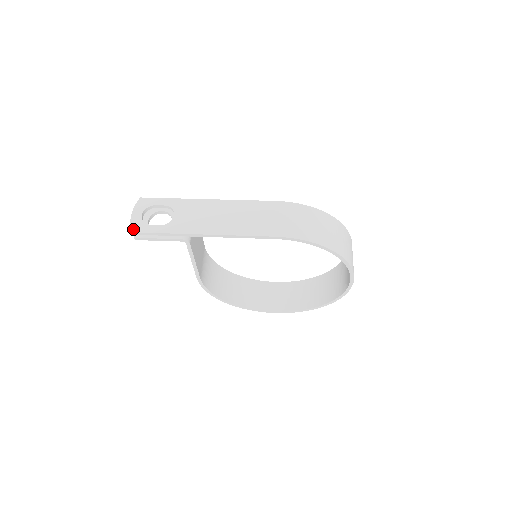
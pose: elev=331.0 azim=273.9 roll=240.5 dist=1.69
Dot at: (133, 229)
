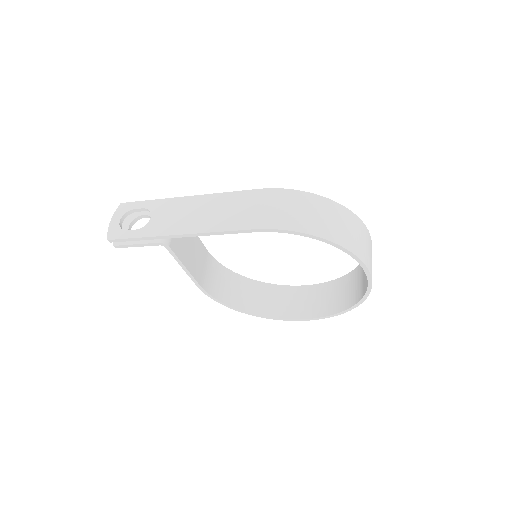
Dot at: (109, 236)
